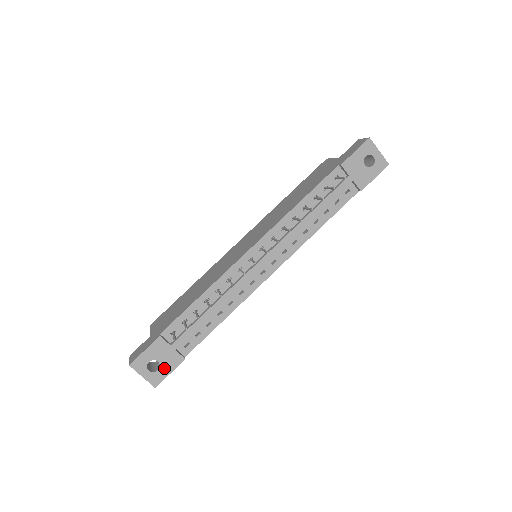
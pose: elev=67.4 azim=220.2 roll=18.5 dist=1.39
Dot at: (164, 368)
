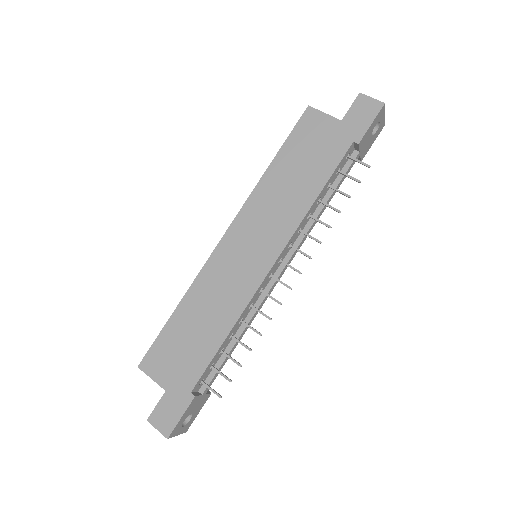
Dot at: (195, 414)
